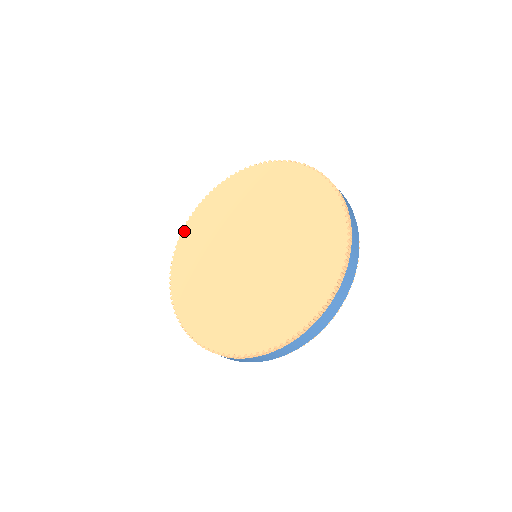
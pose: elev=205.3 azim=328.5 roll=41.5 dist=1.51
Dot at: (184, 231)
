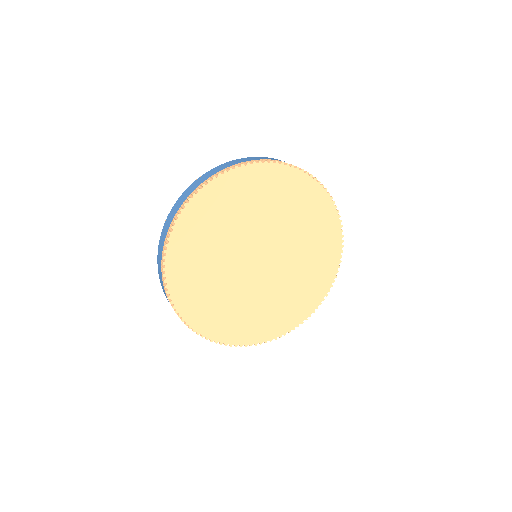
Dot at: (168, 256)
